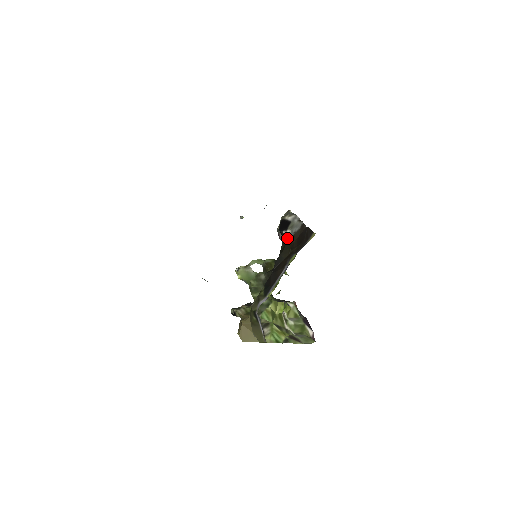
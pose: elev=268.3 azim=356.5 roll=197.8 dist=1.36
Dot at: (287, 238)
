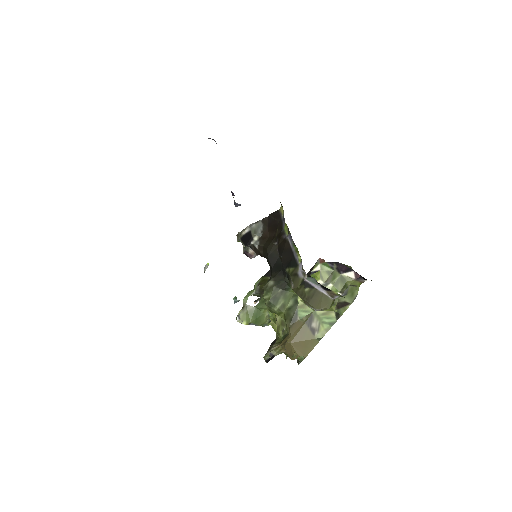
Dot at: (260, 242)
